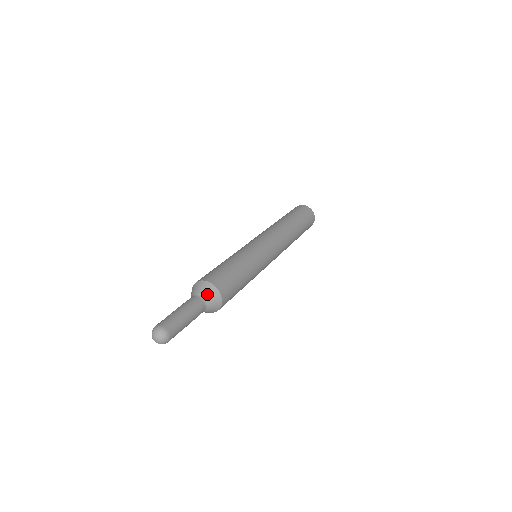
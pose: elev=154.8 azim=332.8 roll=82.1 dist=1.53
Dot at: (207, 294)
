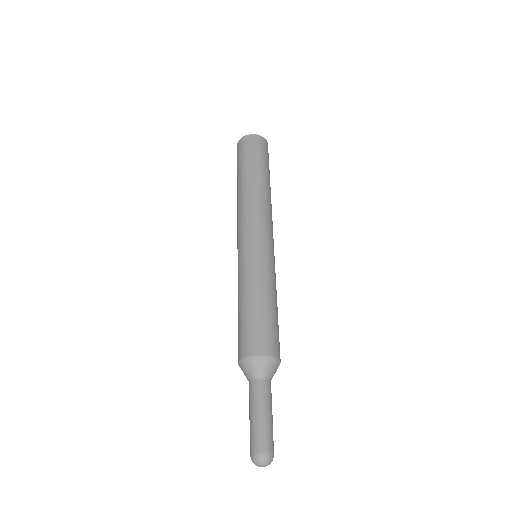
Dot at: (262, 370)
